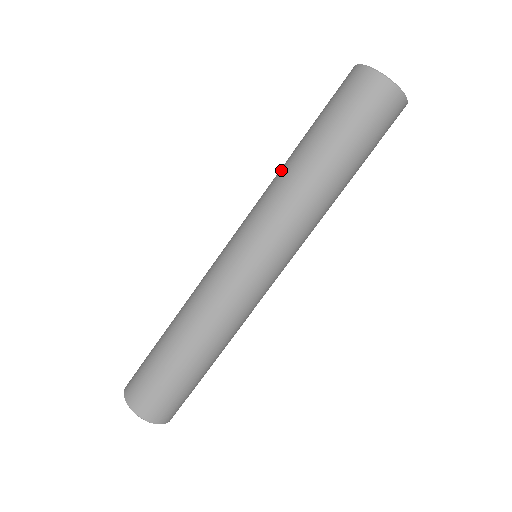
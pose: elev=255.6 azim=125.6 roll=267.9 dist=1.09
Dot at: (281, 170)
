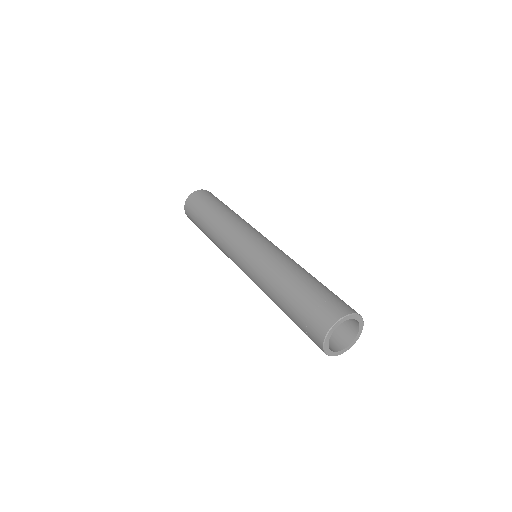
Dot at: (274, 276)
